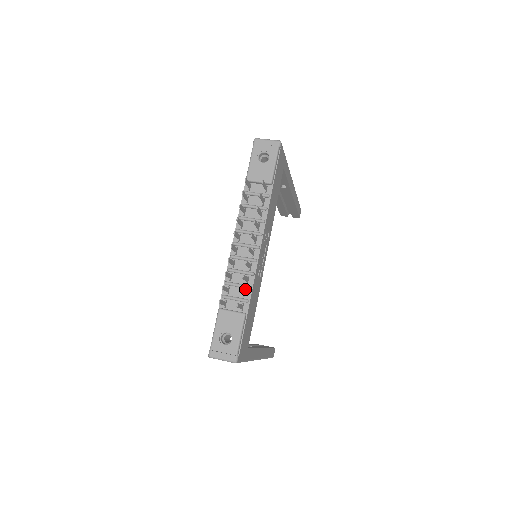
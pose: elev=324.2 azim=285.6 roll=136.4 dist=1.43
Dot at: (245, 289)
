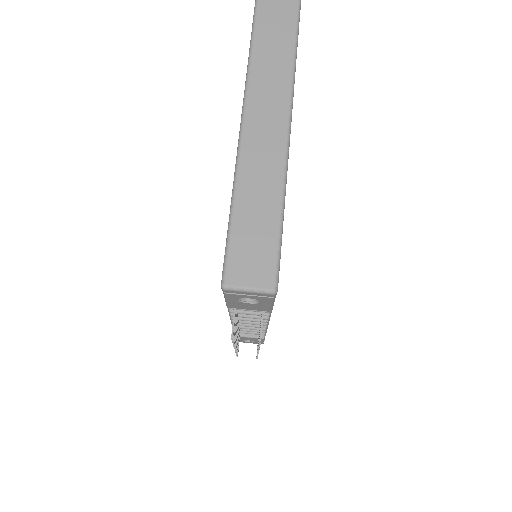
Dot at: occluded
